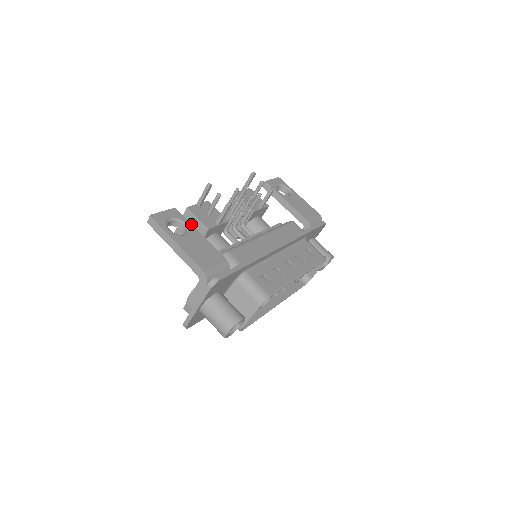
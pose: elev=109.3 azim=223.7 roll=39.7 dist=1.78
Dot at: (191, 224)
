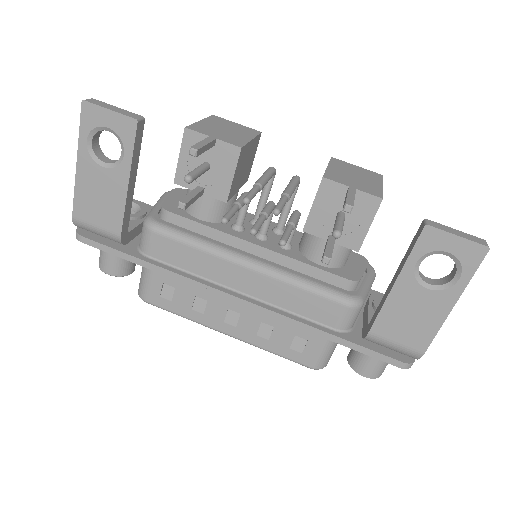
Dot at: (130, 161)
